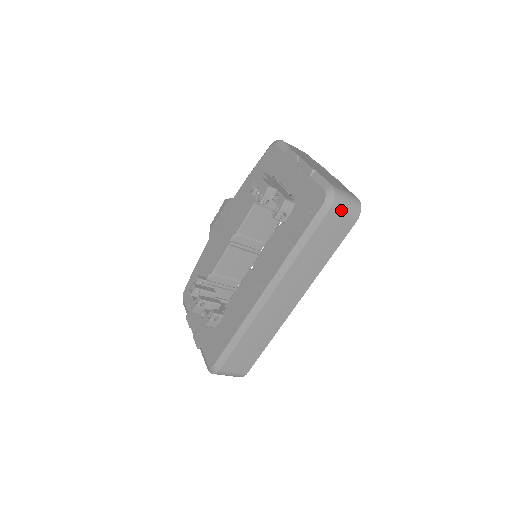
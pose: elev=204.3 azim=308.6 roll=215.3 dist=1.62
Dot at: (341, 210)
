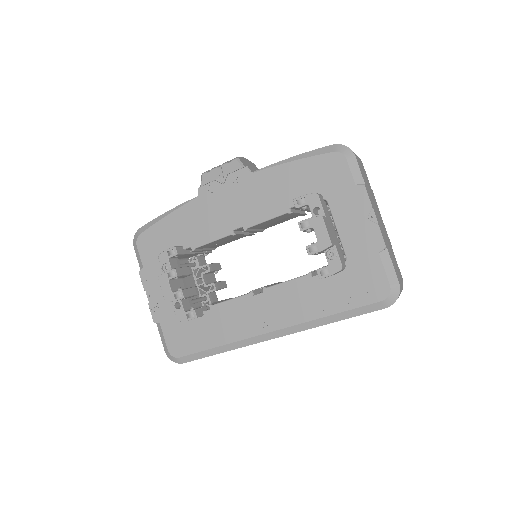
Dot at: occluded
